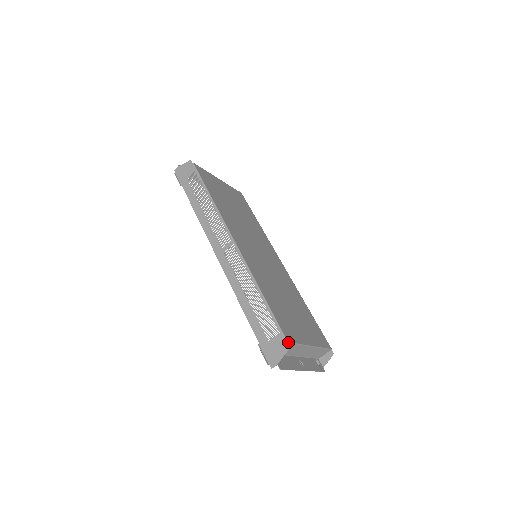
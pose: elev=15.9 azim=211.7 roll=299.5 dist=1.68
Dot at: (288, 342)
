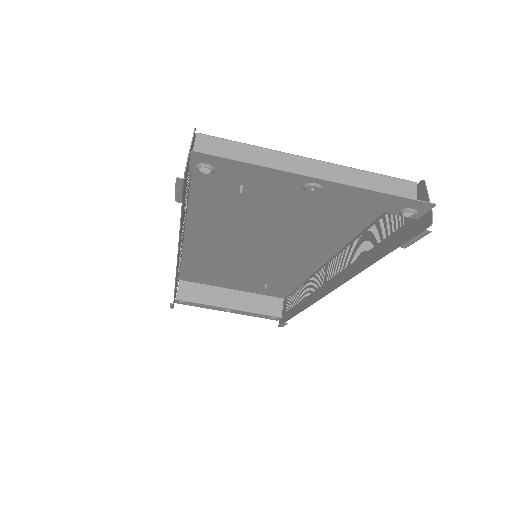
Dot at: (197, 133)
